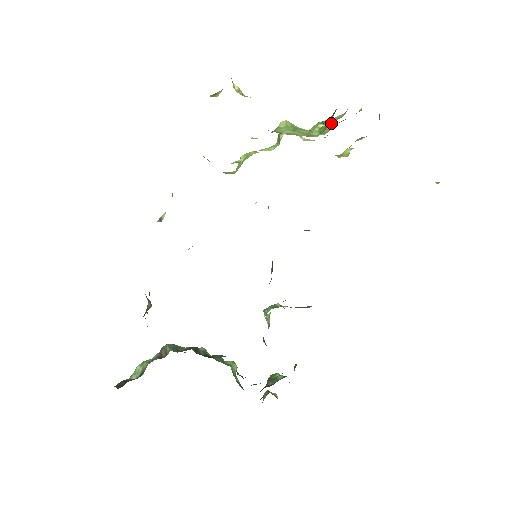
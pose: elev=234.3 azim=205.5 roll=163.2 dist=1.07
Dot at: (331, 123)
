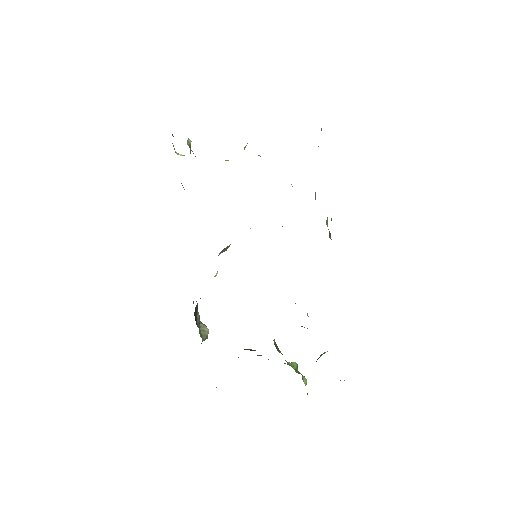
Dot at: occluded
